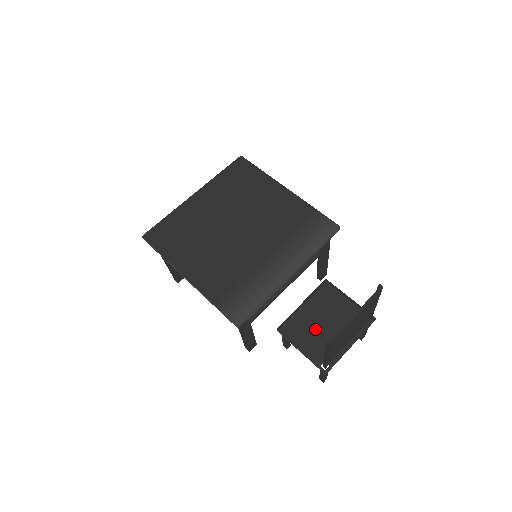
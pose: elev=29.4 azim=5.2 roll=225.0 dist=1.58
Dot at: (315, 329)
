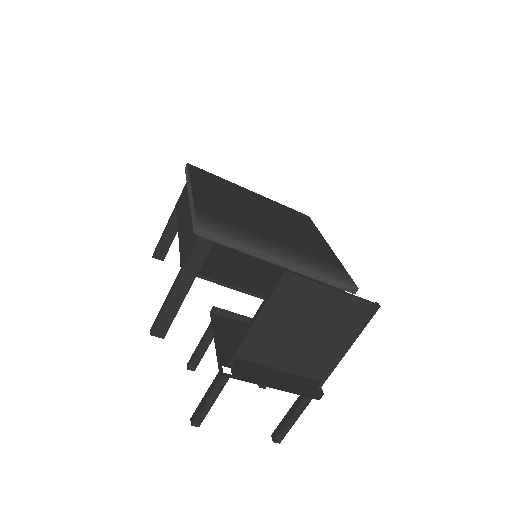
Dot at: occluded
